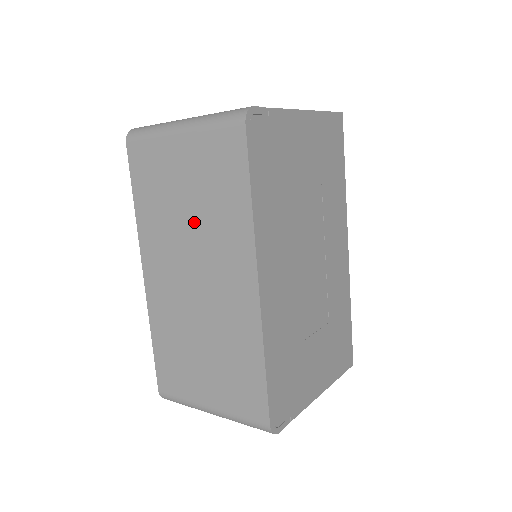
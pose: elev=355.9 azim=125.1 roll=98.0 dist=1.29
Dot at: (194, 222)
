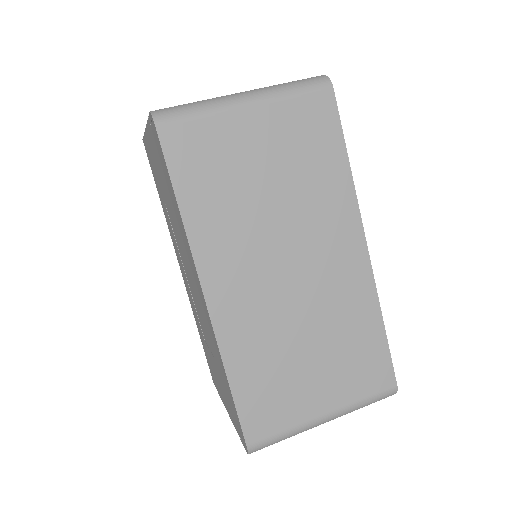
Dot at: (281, 204)
